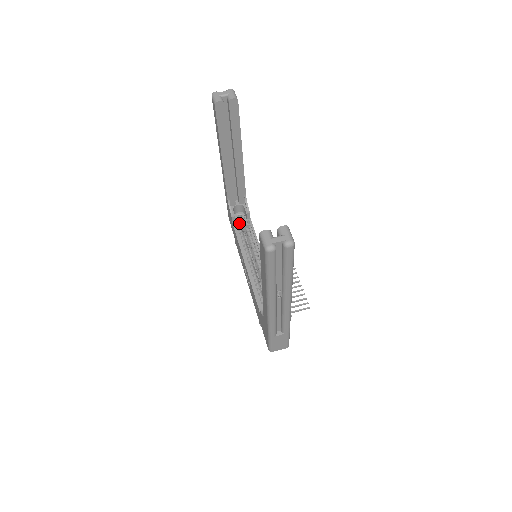
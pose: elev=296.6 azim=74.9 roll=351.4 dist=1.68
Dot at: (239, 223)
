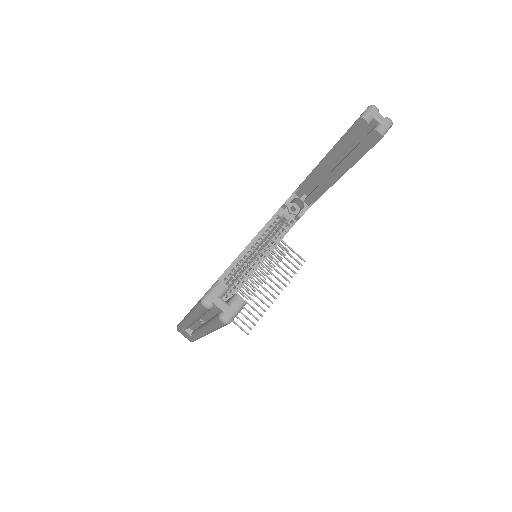
Dot at: (285, 214)
